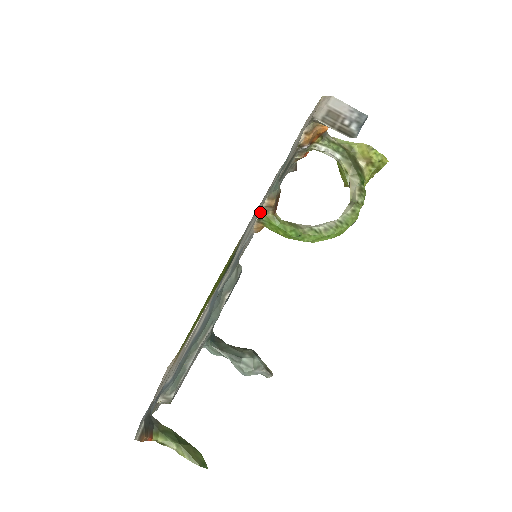
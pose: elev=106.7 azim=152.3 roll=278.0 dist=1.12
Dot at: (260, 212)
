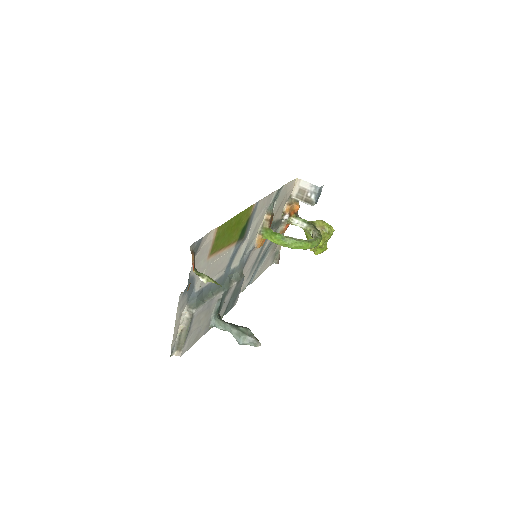
Dot at: (261, 224)
